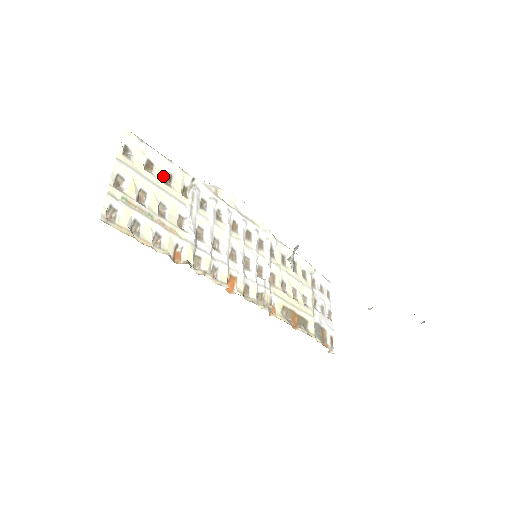
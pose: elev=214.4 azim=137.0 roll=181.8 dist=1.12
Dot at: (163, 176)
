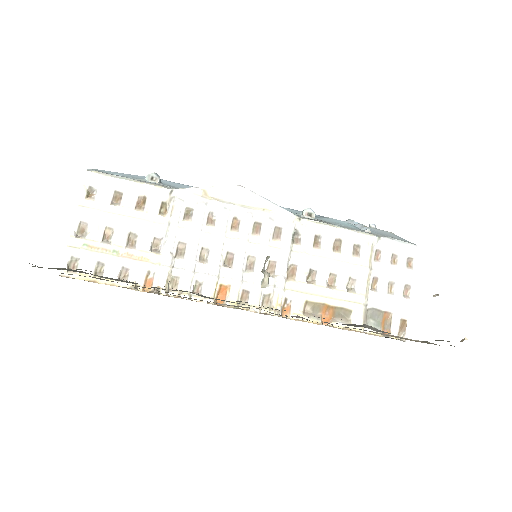
Dot at: (135, 201)
